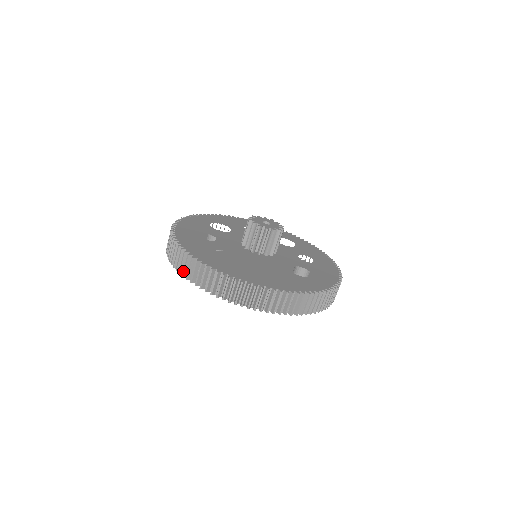
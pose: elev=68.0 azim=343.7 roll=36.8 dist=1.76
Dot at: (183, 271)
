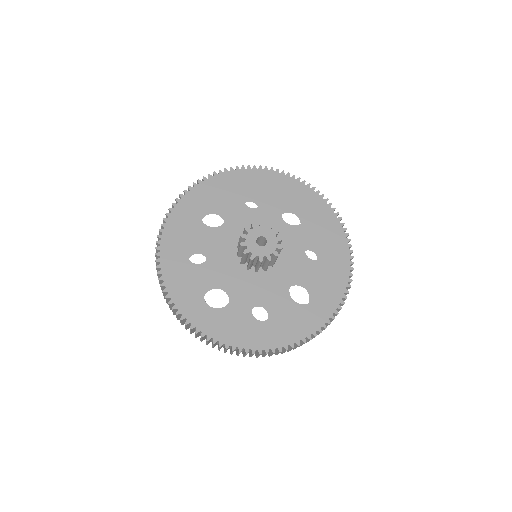
Dot at: occluded
